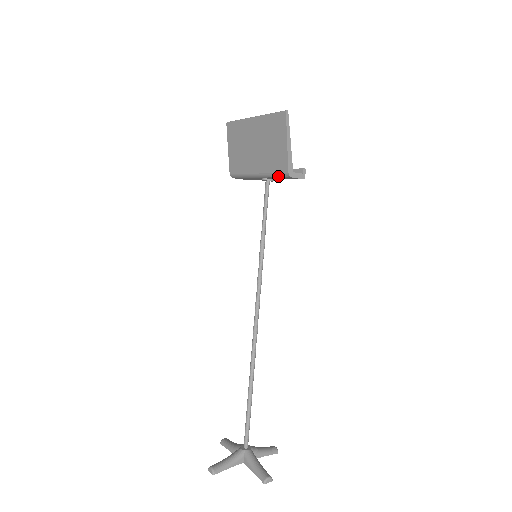
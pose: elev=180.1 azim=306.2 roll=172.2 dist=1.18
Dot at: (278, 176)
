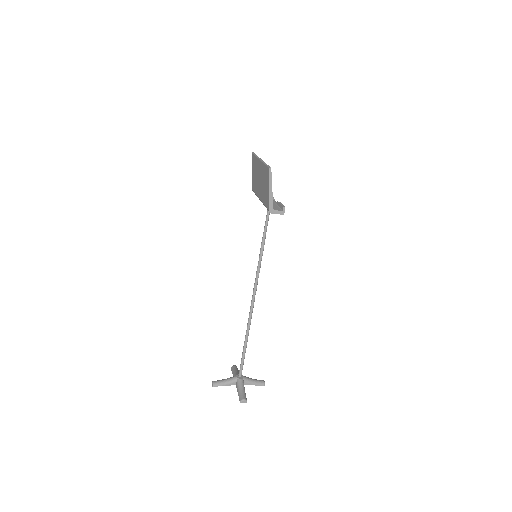
Dot at: (267, 209)
